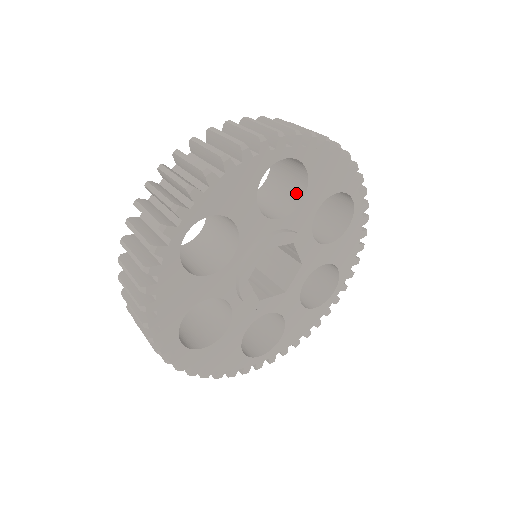
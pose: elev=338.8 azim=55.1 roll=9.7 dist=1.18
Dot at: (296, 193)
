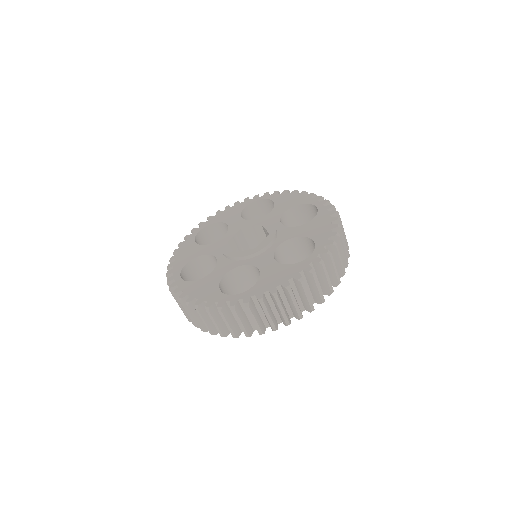
Dot at: occluded
